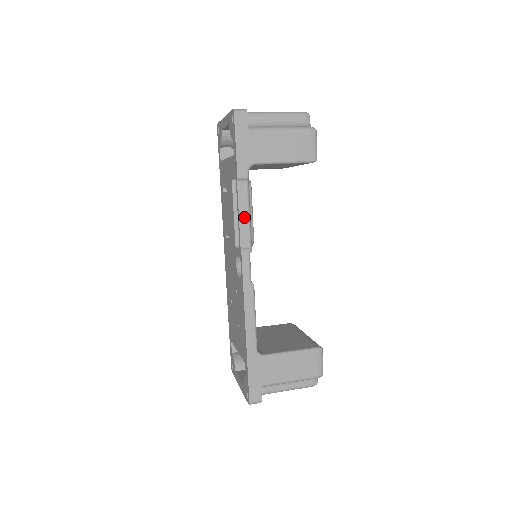
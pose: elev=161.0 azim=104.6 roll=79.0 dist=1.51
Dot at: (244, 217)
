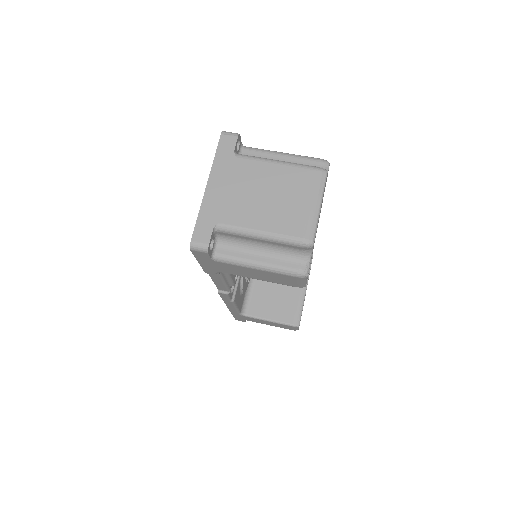
Dot at: (219, 283)
